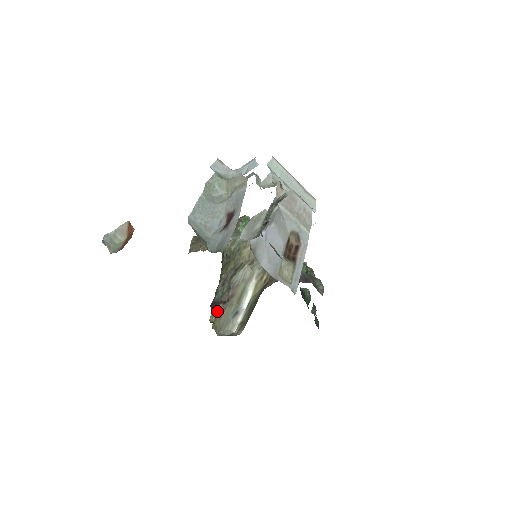
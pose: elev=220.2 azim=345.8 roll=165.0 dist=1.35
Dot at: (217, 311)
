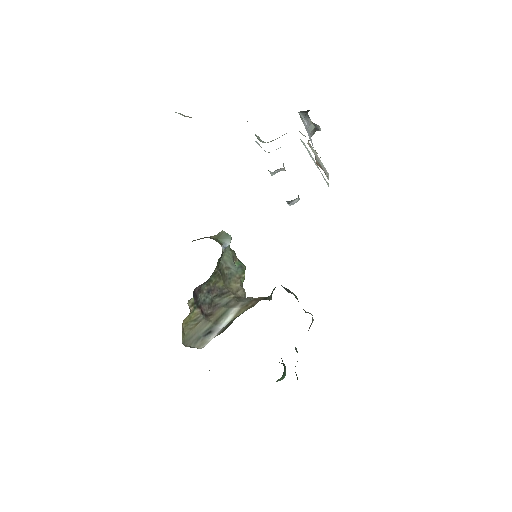
Dot at: (193, 313)
